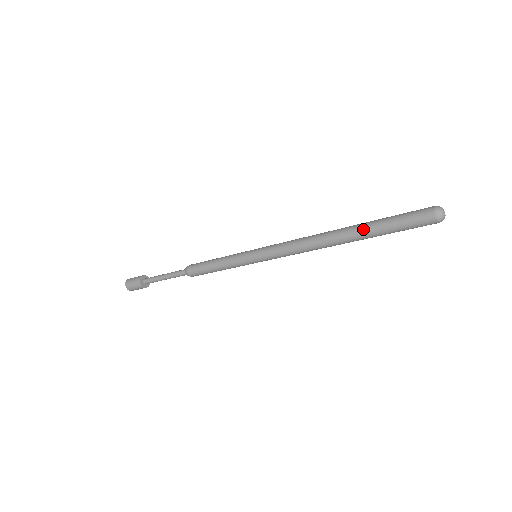
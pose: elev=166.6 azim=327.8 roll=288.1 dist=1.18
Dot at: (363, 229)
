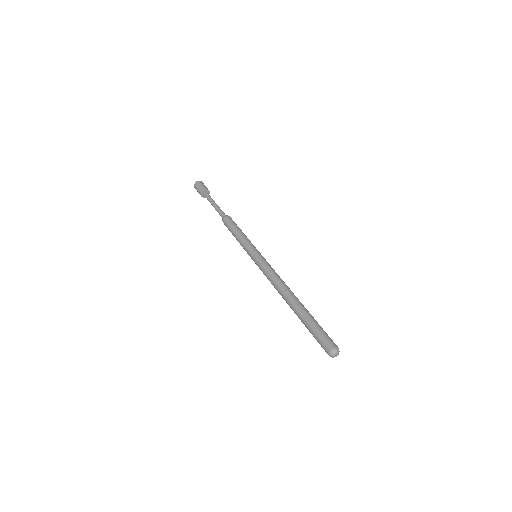
Dot at: (300, 315)
